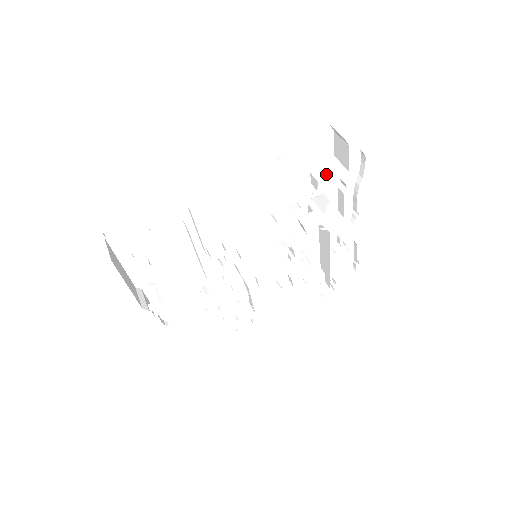
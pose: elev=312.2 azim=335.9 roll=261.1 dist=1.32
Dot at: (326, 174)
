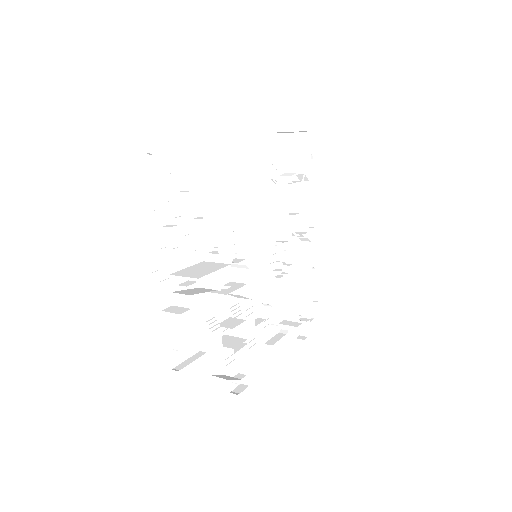
Dot at: (294, 173)
